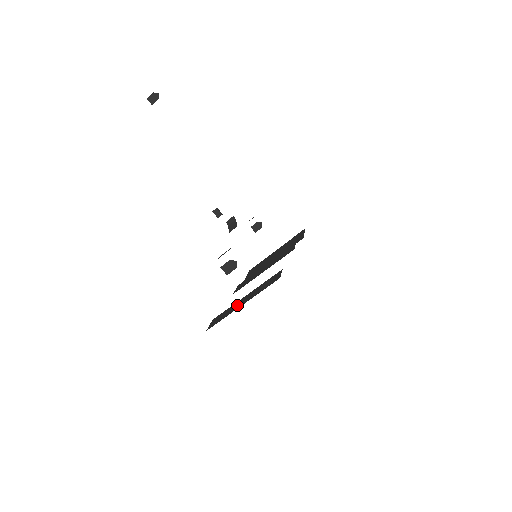
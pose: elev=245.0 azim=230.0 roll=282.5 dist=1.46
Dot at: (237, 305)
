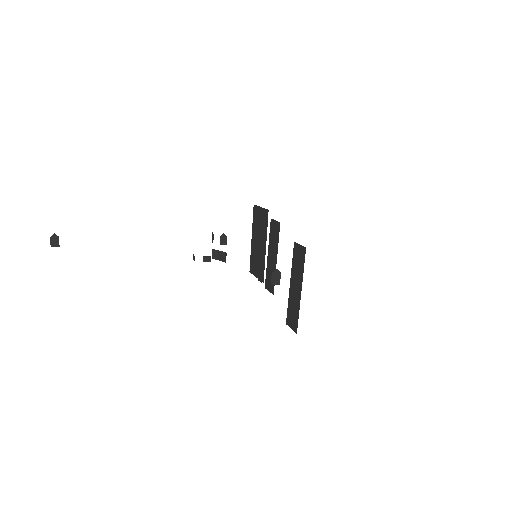
Dot at: (295, 296)
